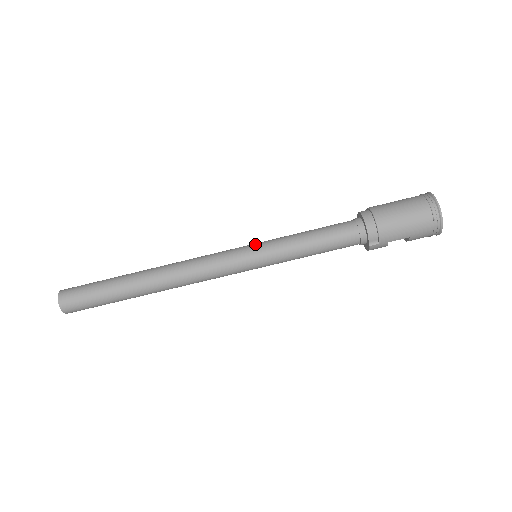
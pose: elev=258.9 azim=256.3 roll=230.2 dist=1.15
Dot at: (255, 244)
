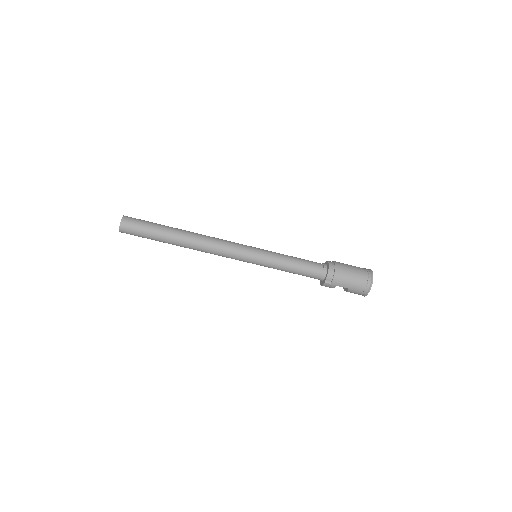
Dot at: occluded
